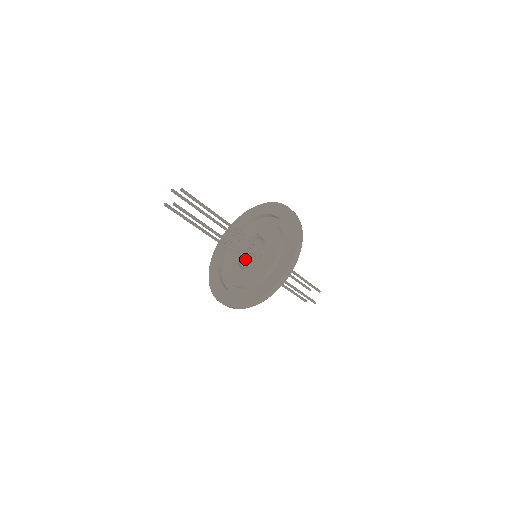
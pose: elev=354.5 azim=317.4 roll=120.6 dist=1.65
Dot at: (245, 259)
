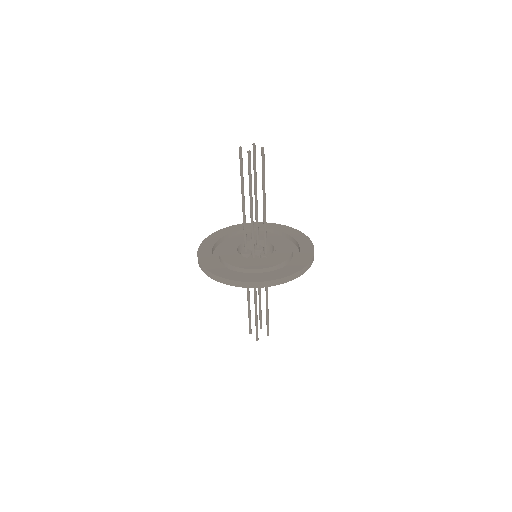
Dot at: (246, 250)
